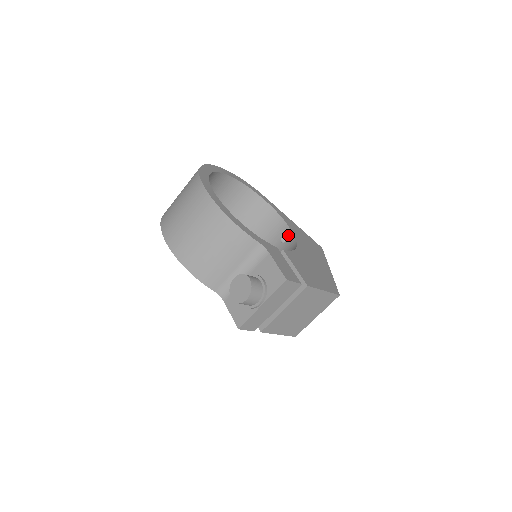
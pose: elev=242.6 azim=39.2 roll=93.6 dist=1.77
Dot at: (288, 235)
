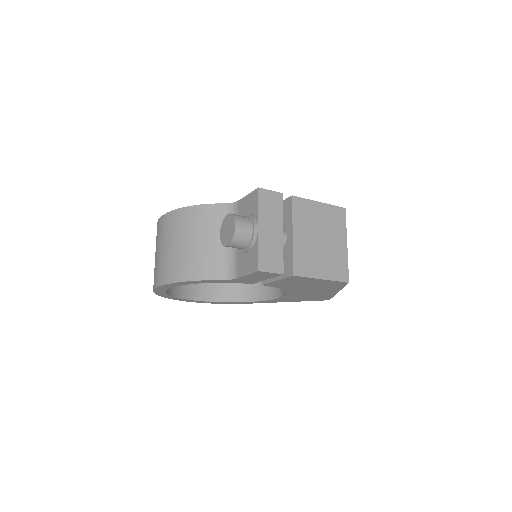
Dot at: occluded
